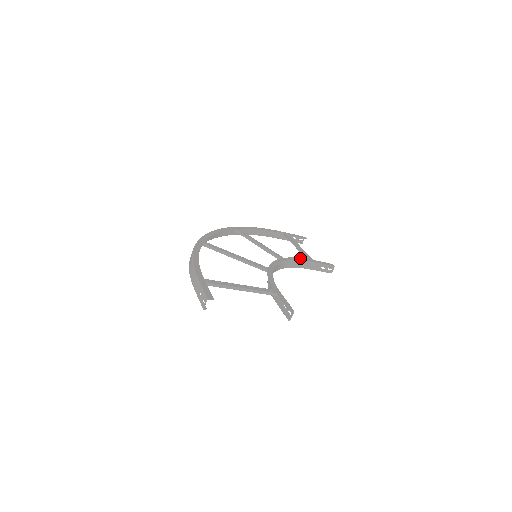
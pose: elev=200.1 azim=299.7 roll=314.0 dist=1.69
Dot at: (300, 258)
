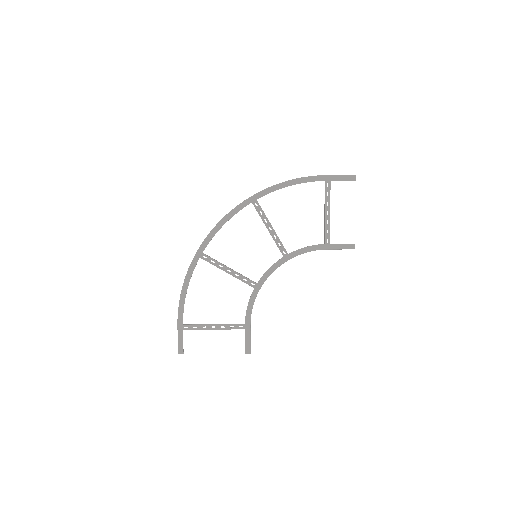
Dot at: (311, 247)
